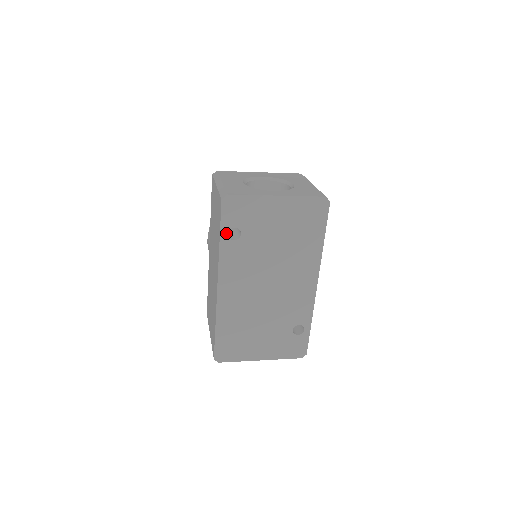
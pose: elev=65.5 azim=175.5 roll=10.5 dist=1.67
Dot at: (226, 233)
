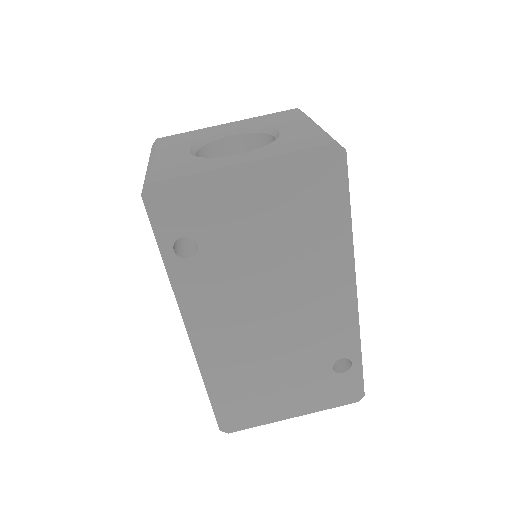
Dot at: (171, 249)
